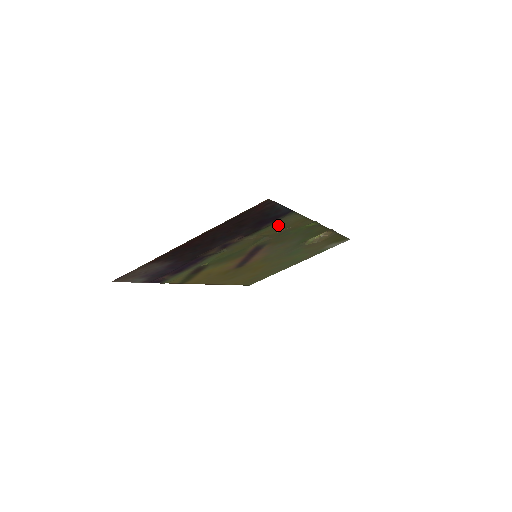
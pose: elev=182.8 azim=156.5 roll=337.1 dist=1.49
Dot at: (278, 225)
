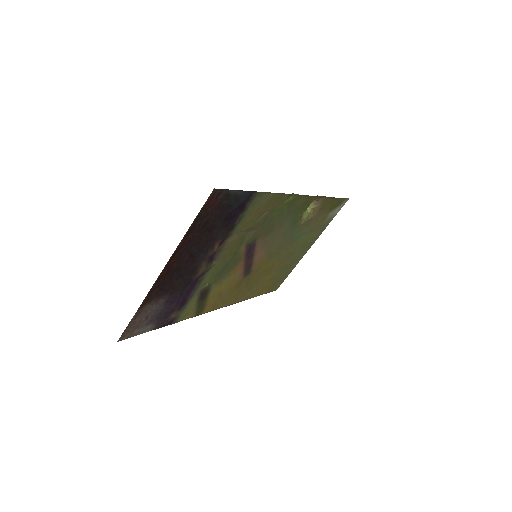
Dot at: (251, 214)
